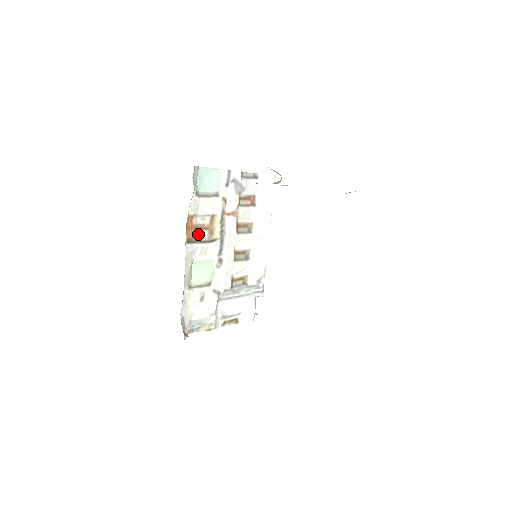
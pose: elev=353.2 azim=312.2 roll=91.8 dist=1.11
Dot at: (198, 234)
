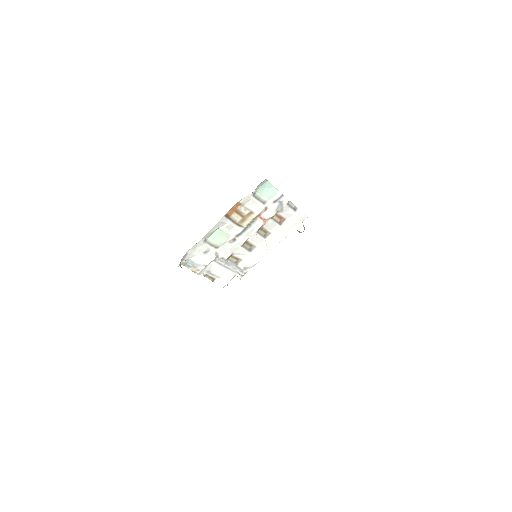
Dot at: (235, 216)
